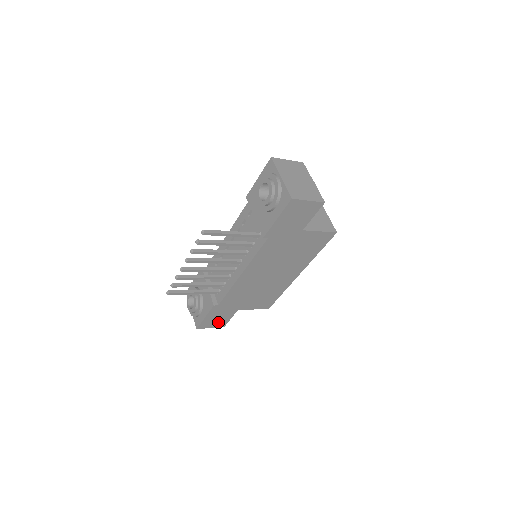
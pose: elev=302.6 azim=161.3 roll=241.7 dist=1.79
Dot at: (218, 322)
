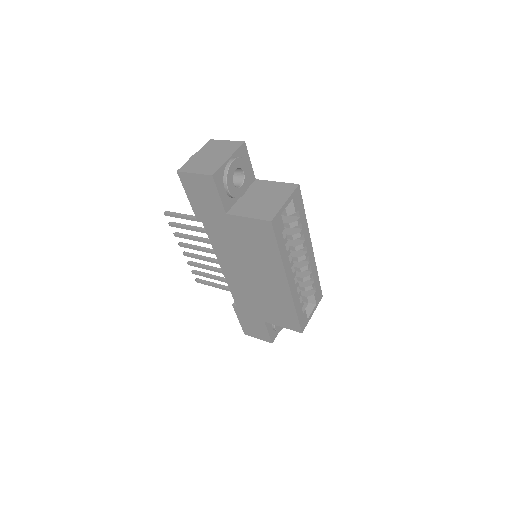
Dot at: (259, 333)
